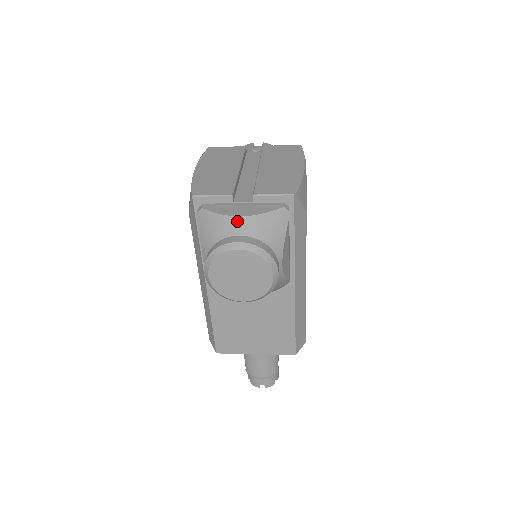
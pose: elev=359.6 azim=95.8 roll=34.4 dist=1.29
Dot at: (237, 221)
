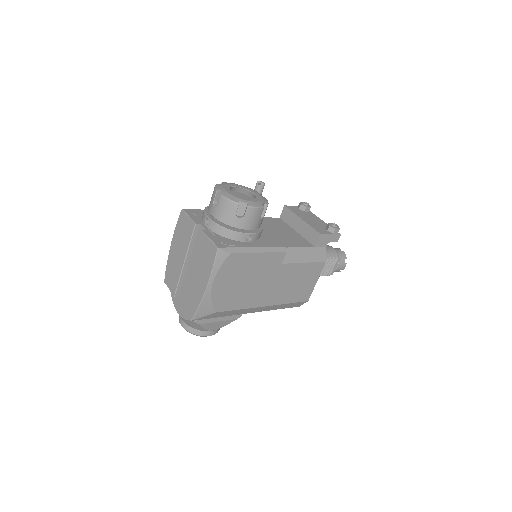
Dot at: occluded
